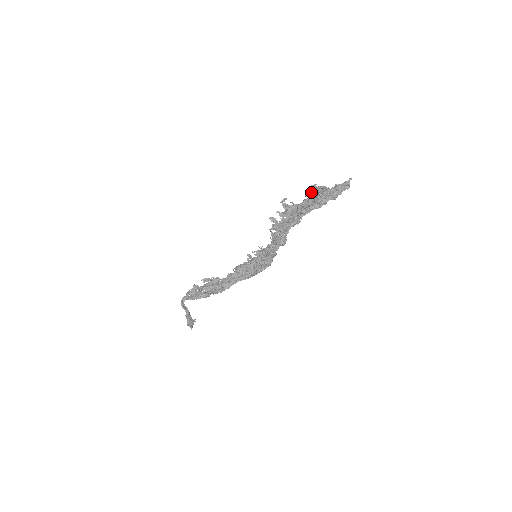
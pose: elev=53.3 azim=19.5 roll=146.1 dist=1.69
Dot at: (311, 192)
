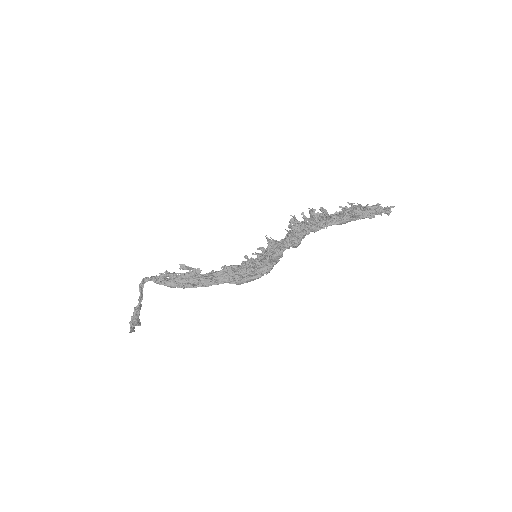
Dot at: occluded
